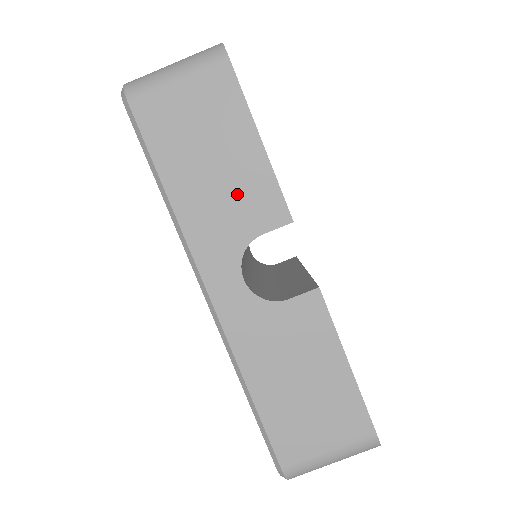
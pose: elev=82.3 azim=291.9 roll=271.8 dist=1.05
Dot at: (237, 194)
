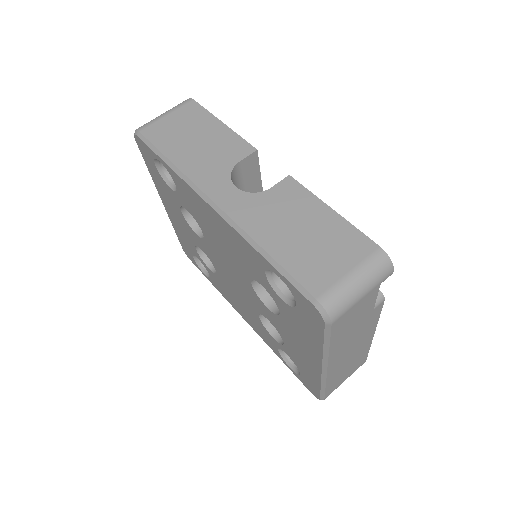
Dot at: (216, 148)
